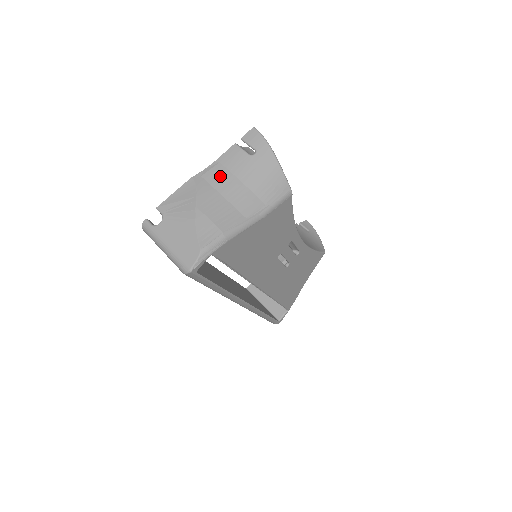
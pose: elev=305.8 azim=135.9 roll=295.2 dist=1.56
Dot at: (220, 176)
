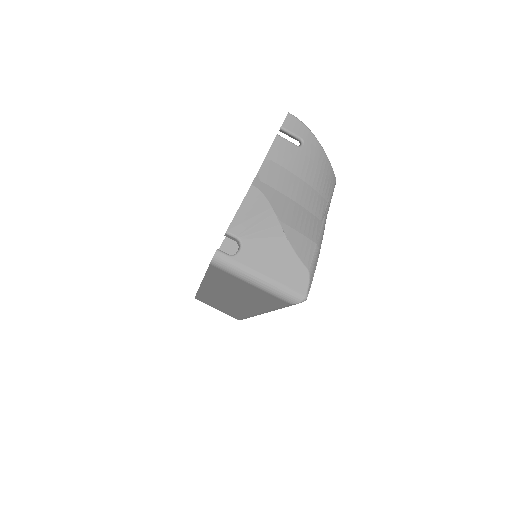
Dot at: (280, 177)
